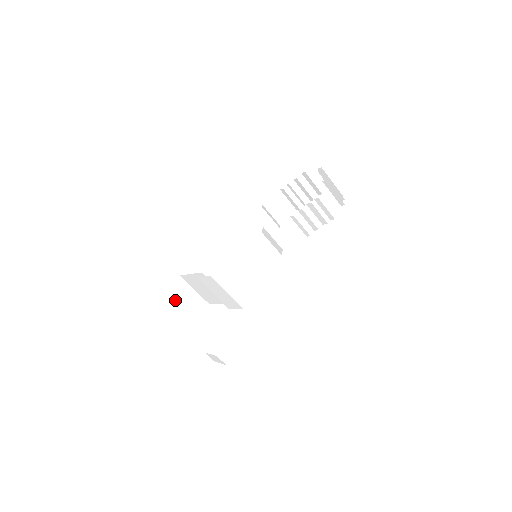
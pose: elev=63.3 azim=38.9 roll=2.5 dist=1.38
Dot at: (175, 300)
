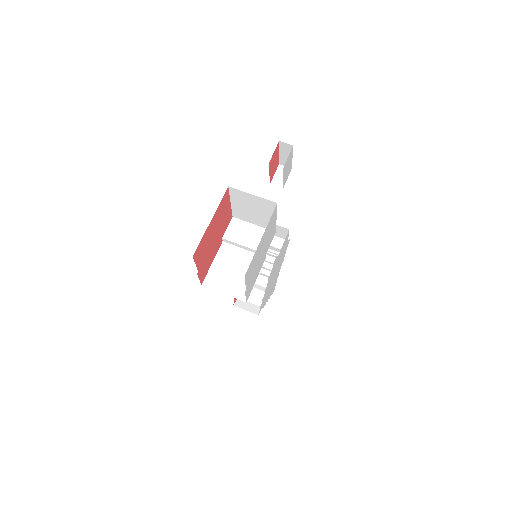
Dot at: occluded
